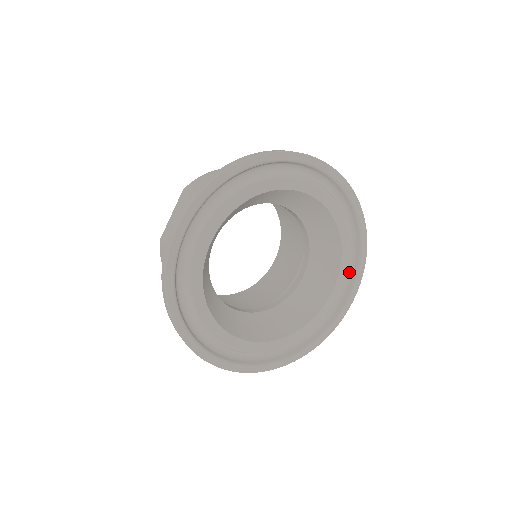
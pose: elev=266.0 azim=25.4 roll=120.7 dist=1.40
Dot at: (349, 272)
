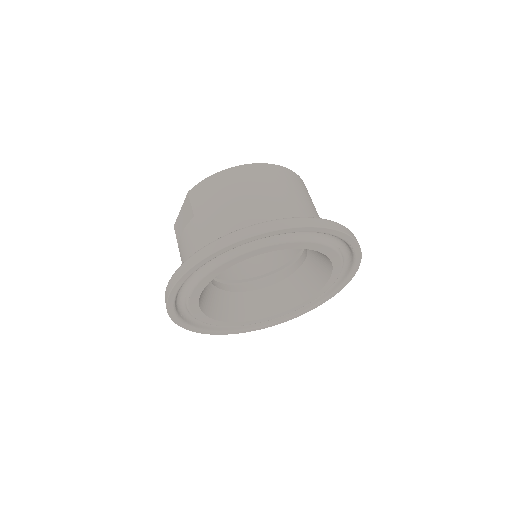
Dot at: (343, 270)
